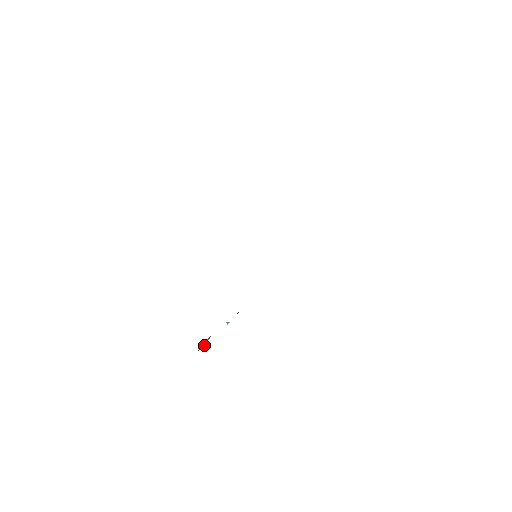
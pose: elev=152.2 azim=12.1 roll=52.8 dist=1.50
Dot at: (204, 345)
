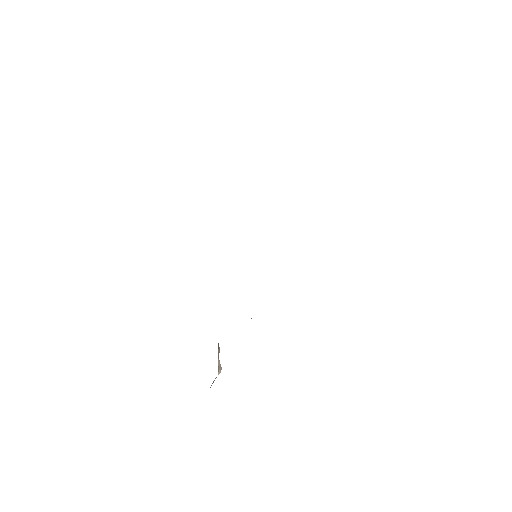
Dot at: (219, 372)
